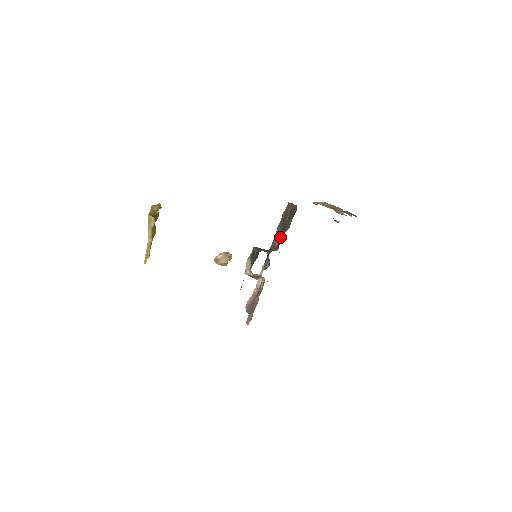
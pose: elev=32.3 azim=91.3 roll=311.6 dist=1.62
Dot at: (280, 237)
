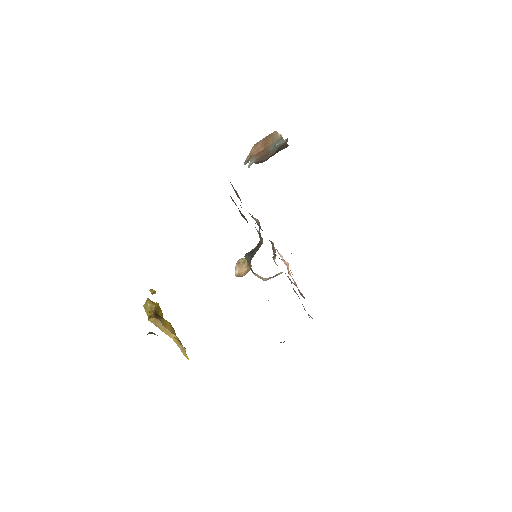
Dot at: occluded
